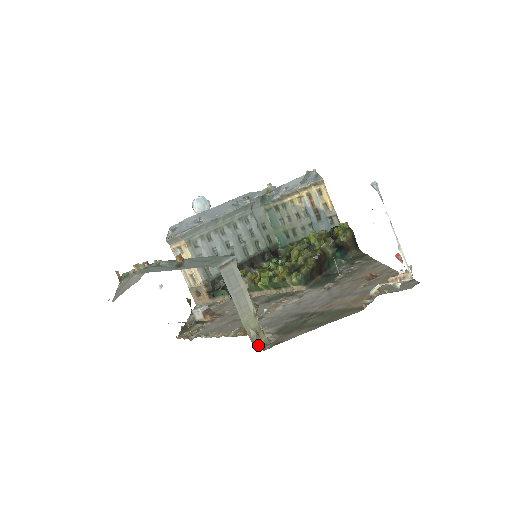
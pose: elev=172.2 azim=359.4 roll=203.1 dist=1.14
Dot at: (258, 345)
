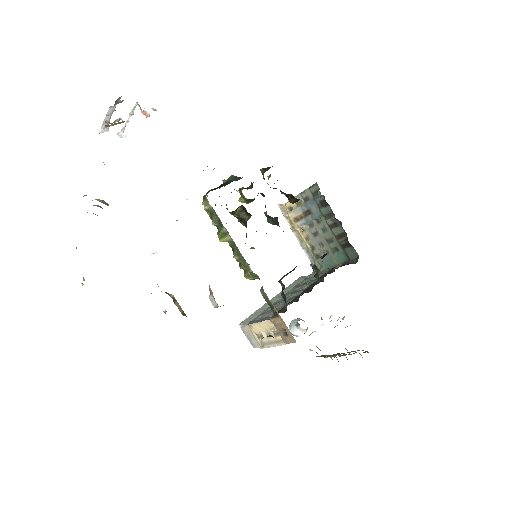
Dot at: occluded
